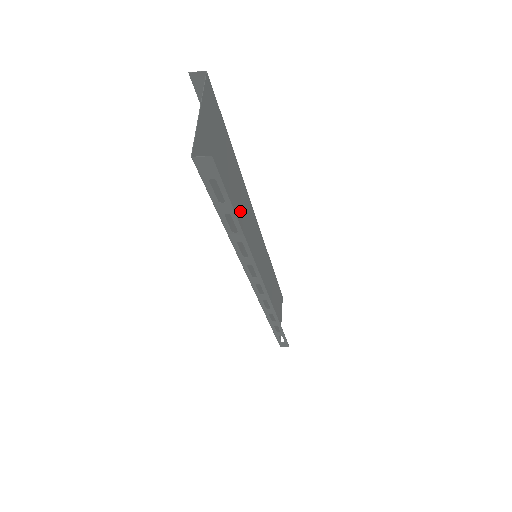
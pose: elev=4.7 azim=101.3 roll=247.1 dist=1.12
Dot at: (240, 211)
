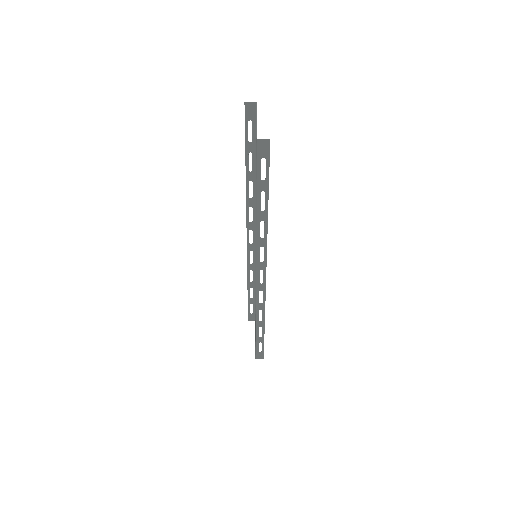
Dot at: occluded
